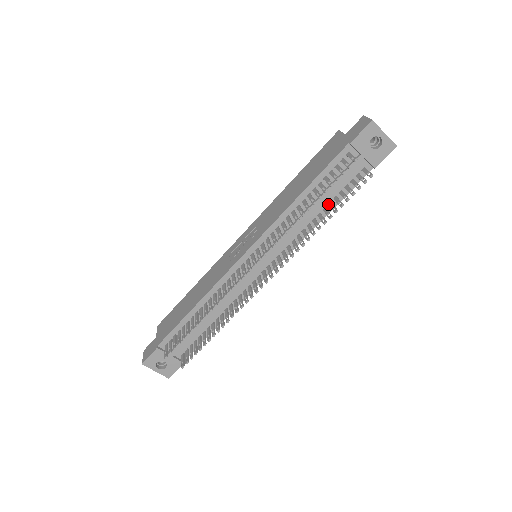
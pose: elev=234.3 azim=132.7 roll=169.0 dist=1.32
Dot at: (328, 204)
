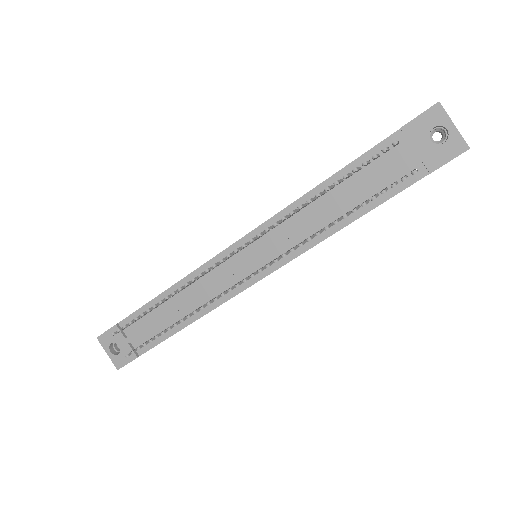
Dot at: (354, 207)
